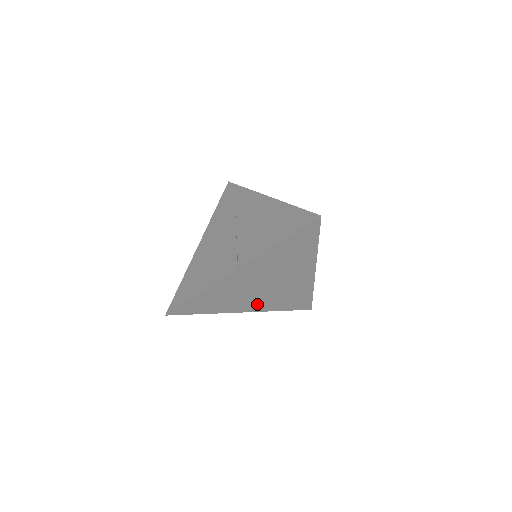
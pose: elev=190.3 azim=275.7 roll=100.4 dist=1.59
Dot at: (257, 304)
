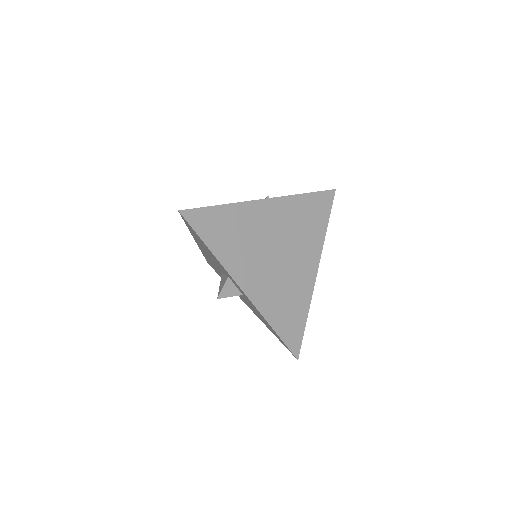
Dot at: (257, 285)
